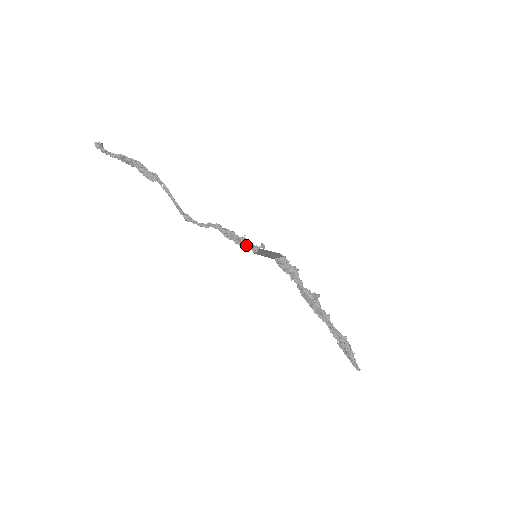
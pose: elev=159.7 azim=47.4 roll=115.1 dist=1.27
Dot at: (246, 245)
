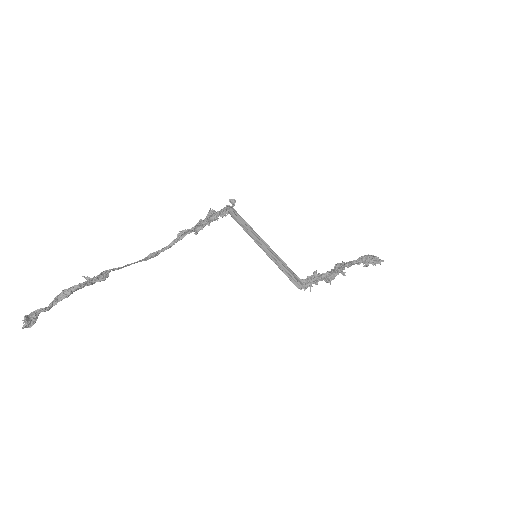
Dot at: (217, 216)
